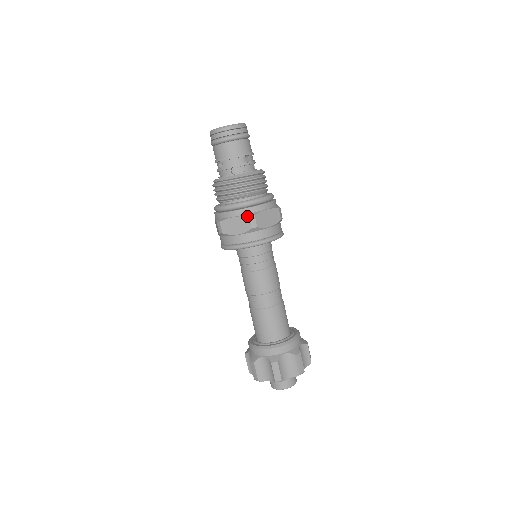
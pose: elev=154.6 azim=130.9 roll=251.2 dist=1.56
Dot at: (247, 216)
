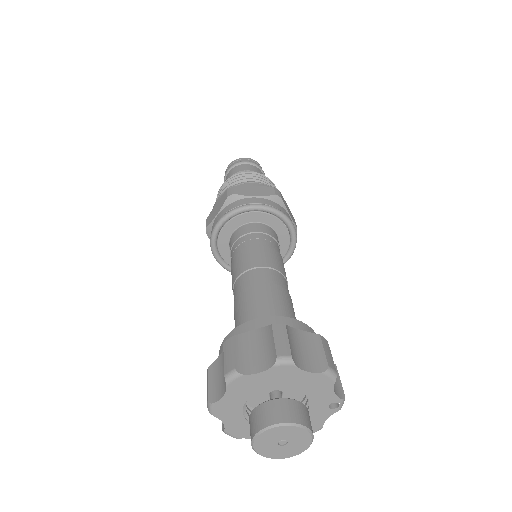
Dot at: (226, 191)
